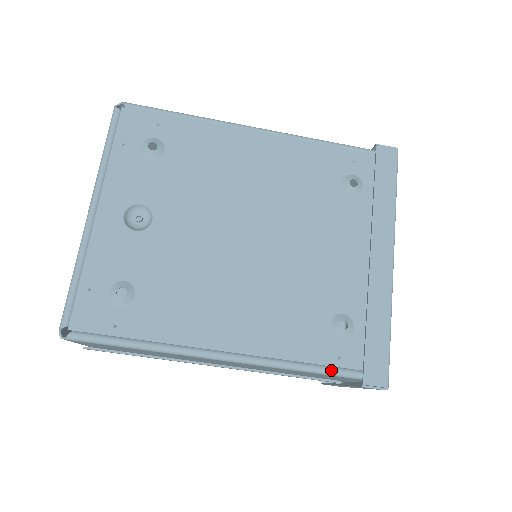
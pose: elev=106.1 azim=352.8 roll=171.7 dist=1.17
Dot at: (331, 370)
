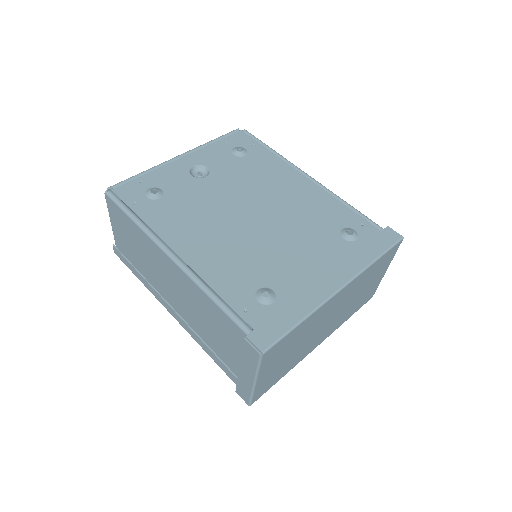
Dot at: (232, 312)
